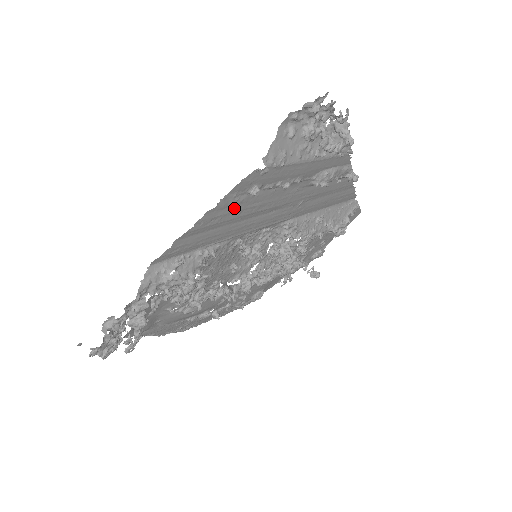
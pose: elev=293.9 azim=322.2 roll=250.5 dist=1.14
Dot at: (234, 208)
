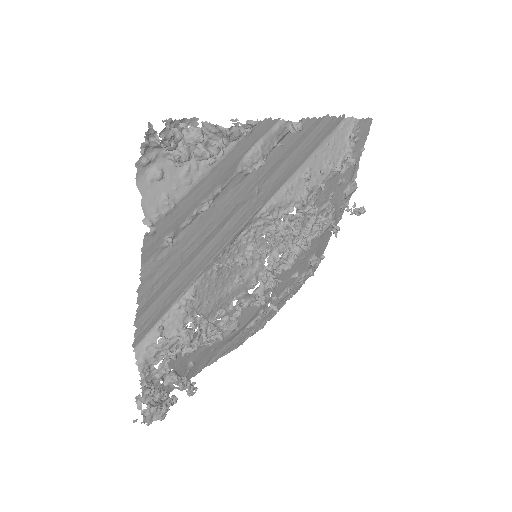
Dot at: (167, 263)
